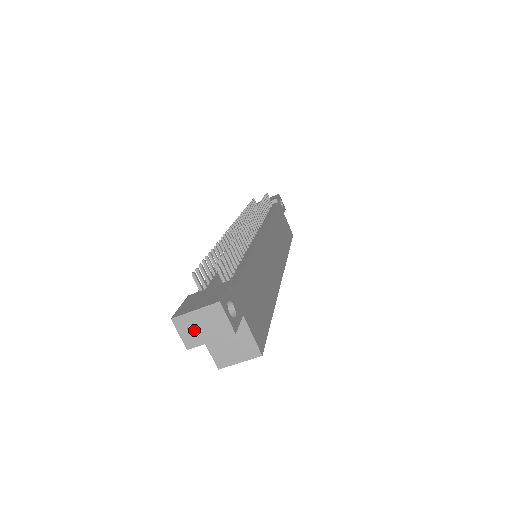
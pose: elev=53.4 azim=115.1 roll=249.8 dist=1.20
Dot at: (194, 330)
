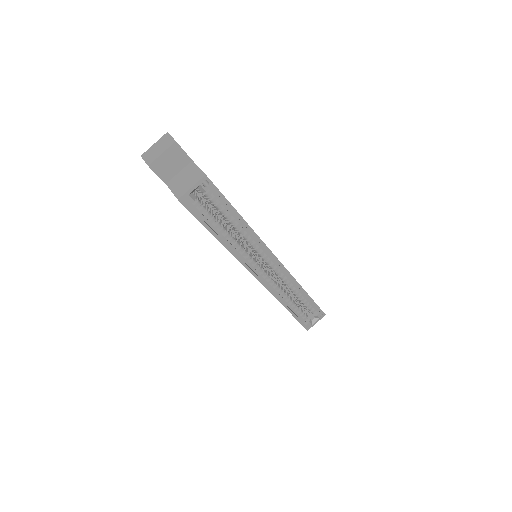
Dot at: (153, 154)
